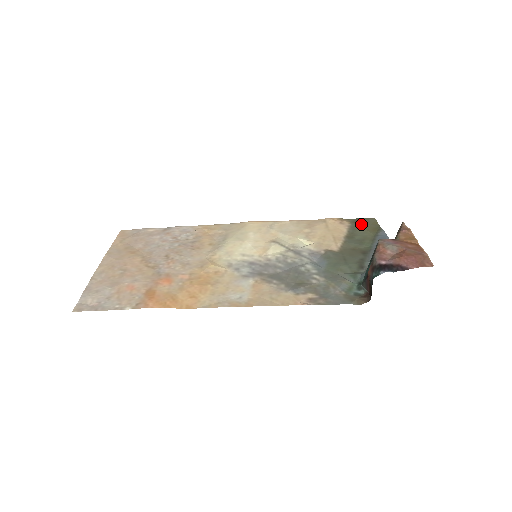
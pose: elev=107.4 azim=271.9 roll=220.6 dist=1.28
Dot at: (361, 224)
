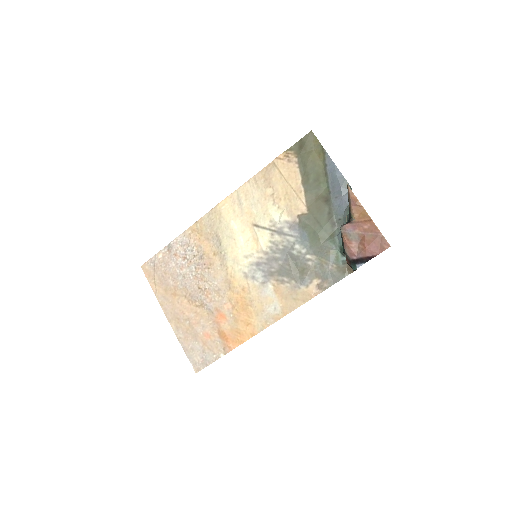
Dot at: (305, 152)
